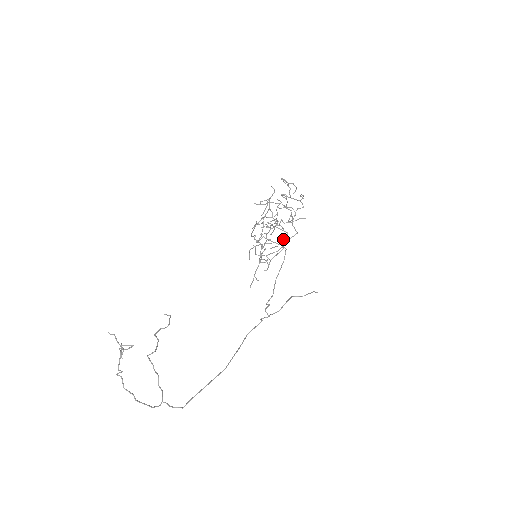
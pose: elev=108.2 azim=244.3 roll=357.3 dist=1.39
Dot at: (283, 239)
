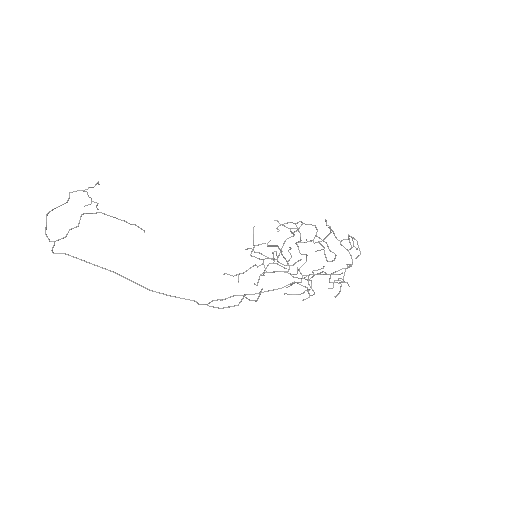
Dot at: (299, 269)
